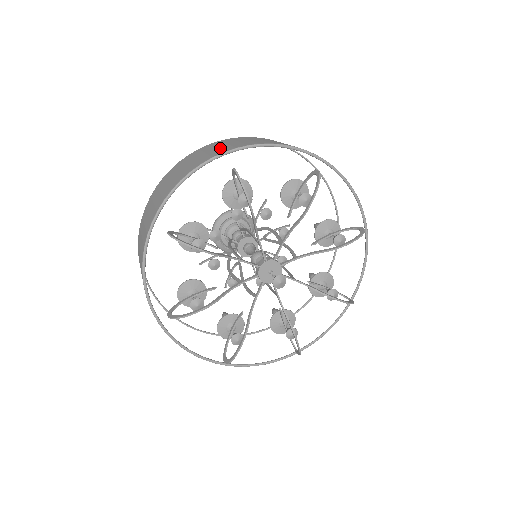
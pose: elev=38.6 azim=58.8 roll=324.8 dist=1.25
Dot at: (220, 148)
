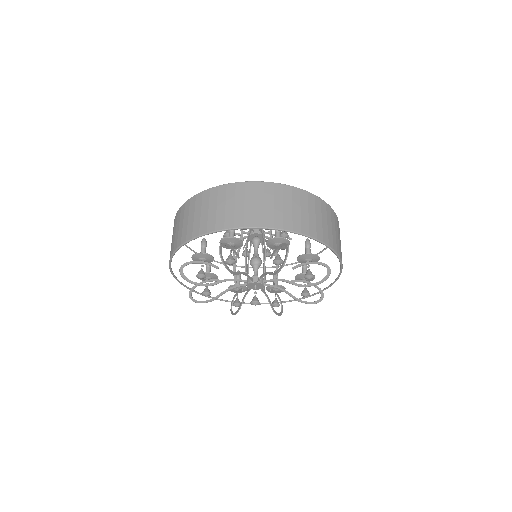
Dot at: (217, 215)
